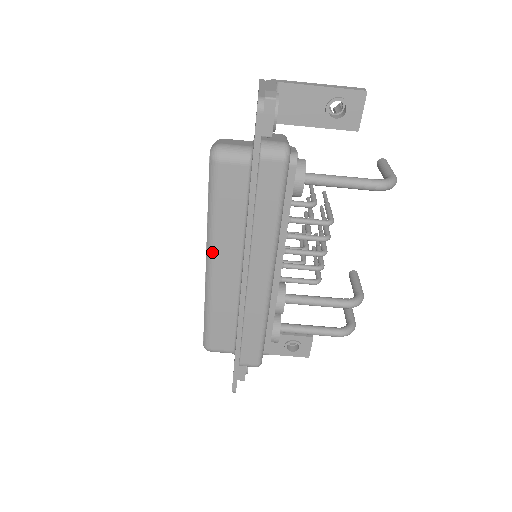
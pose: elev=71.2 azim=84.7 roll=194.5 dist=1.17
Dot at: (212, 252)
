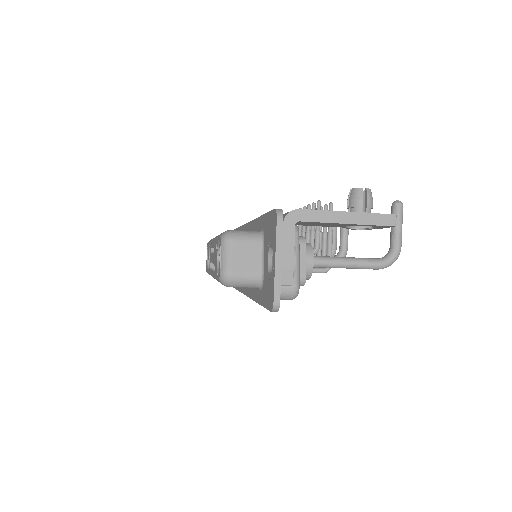
Dot at: occluded
